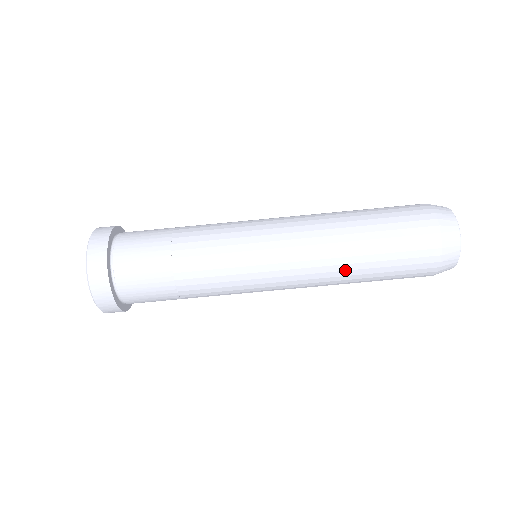
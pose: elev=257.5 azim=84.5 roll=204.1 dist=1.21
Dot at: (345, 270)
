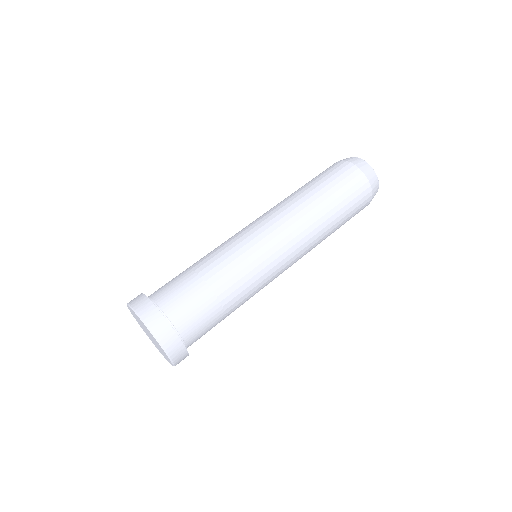
Dot at: (316, 213)
